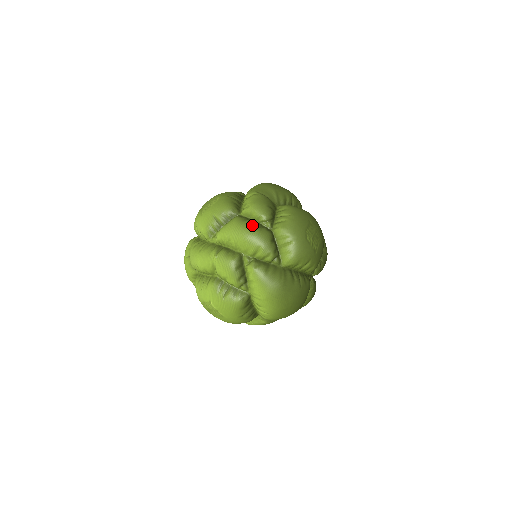
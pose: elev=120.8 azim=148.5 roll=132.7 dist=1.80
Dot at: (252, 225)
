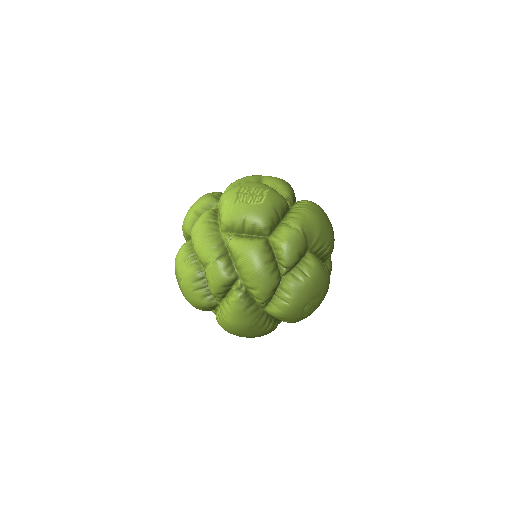
Dot at: (268, 265)
